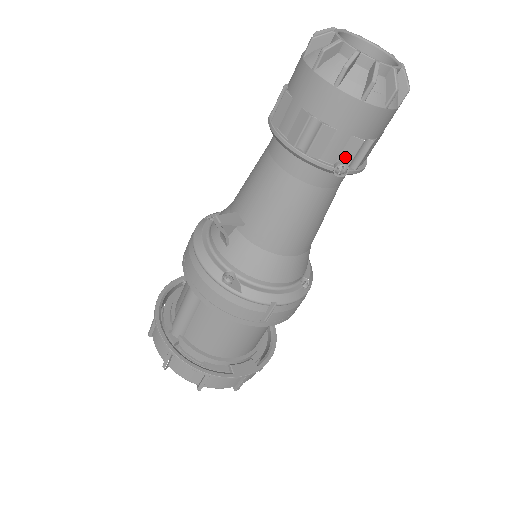
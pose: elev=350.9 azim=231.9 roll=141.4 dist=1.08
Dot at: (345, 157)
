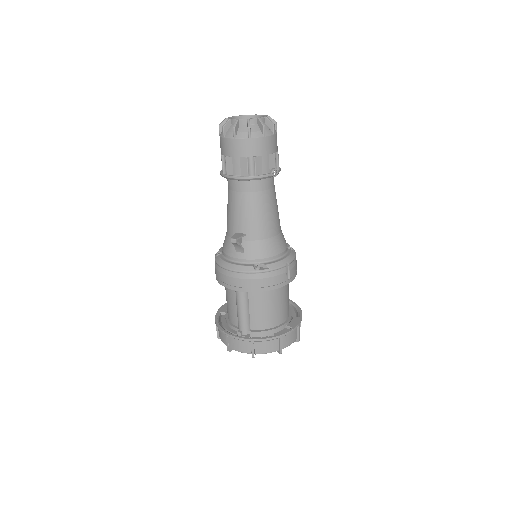
Dot at: (272, 166)
